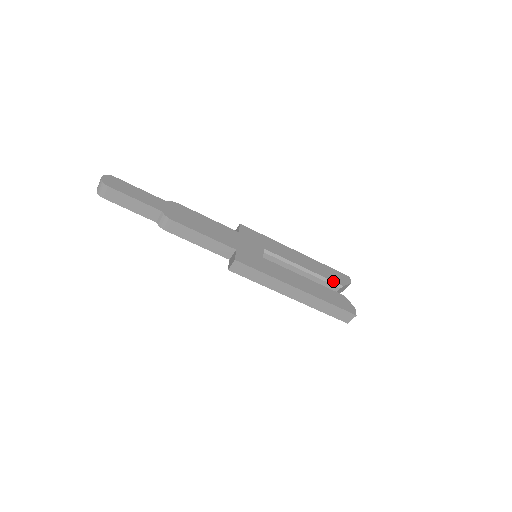
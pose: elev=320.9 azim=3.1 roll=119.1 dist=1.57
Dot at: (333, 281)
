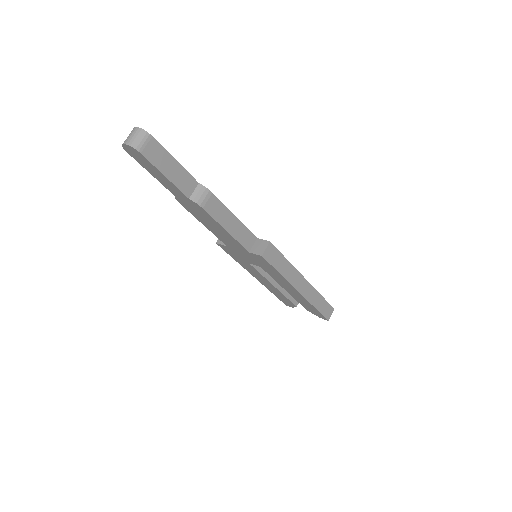
Dot at: occluded
